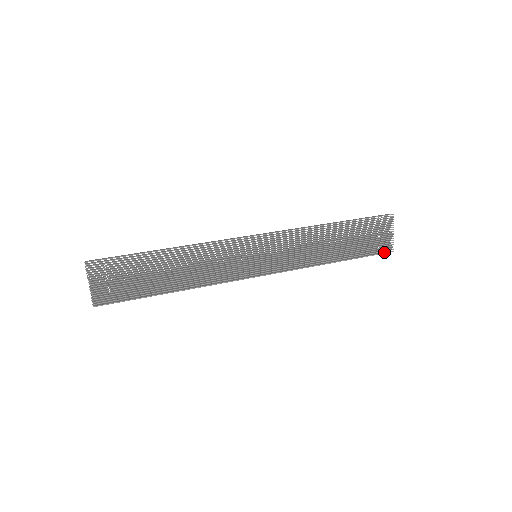
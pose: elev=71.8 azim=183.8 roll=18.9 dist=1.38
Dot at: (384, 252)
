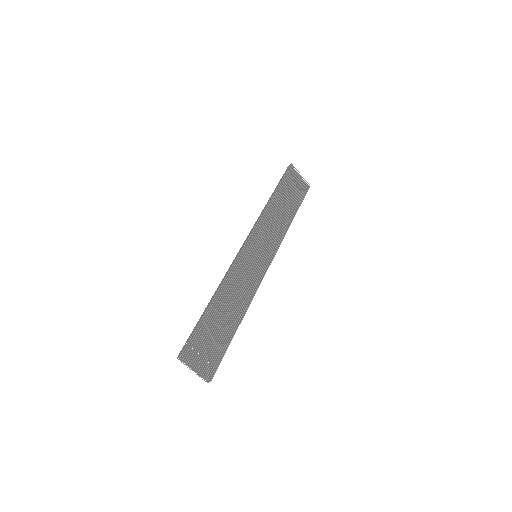
Dot at: (307, 190)
